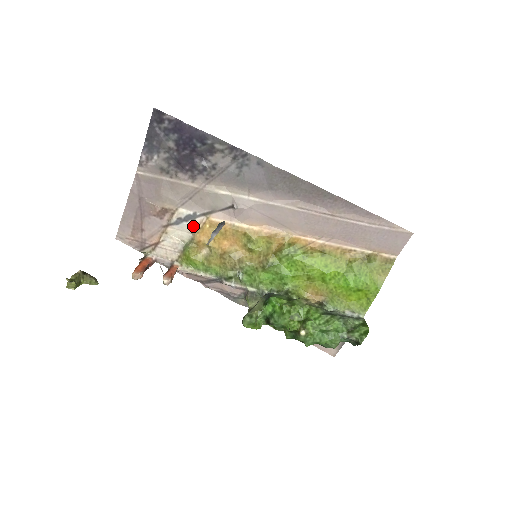
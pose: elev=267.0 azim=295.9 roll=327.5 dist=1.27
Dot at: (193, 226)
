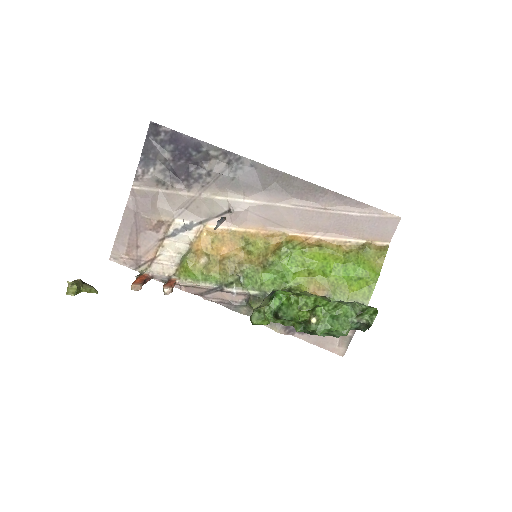
Dot at: (190, 236)
